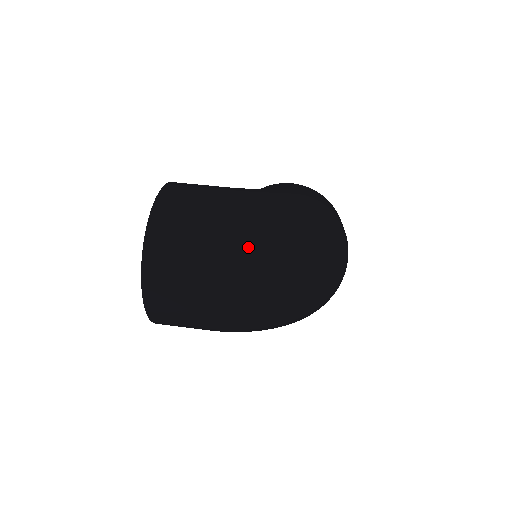
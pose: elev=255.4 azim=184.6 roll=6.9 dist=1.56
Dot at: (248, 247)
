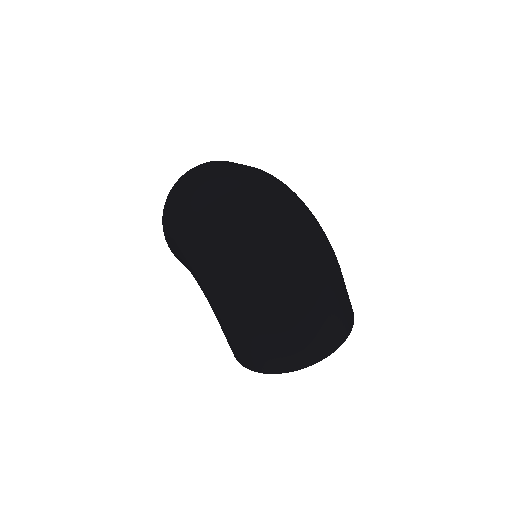
Dot at: (253, 172)
